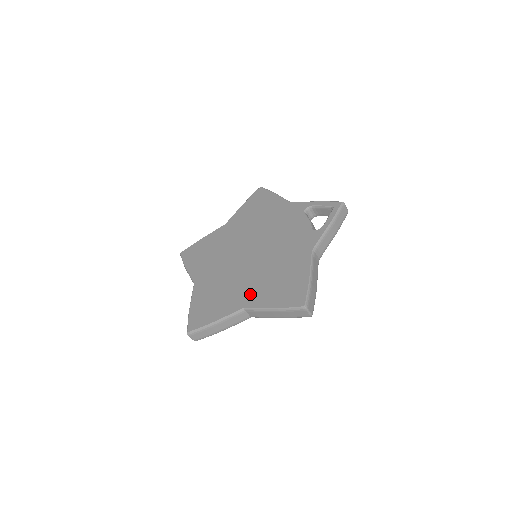
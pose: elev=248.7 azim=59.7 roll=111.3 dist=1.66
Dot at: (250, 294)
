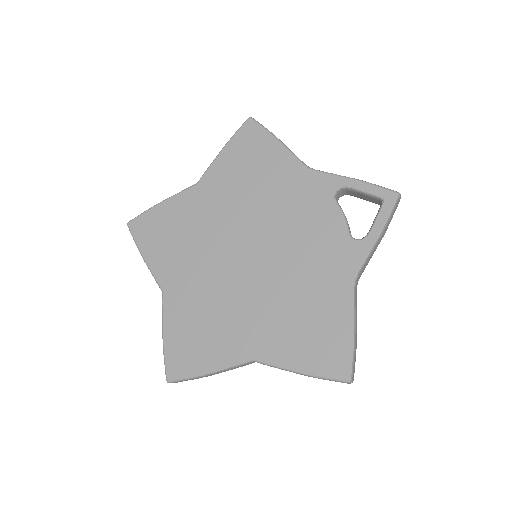
Dot at: (259, 337)
